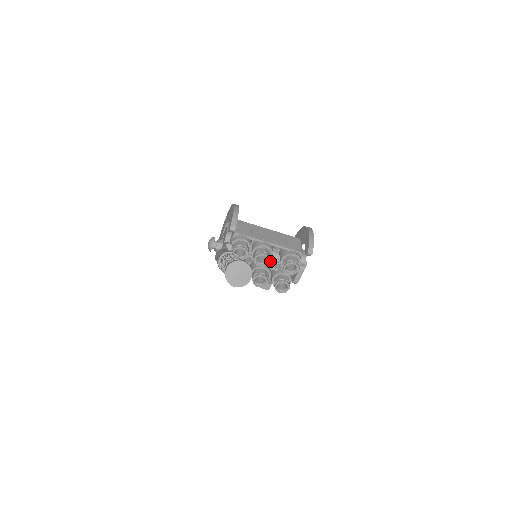
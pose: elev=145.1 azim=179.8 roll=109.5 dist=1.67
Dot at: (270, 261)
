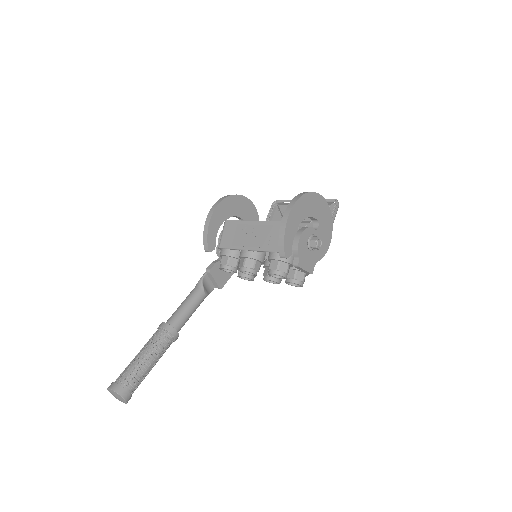
Dot at: occluded
